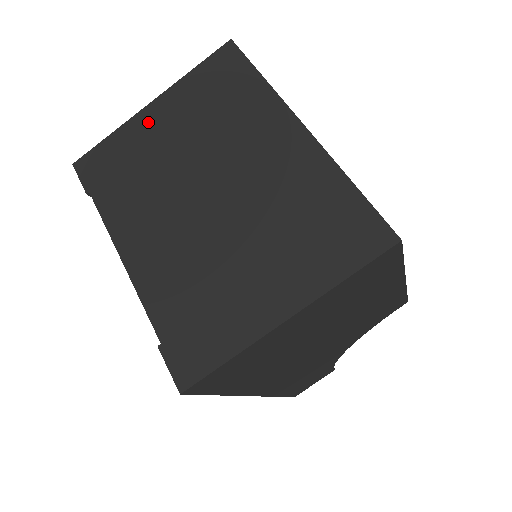
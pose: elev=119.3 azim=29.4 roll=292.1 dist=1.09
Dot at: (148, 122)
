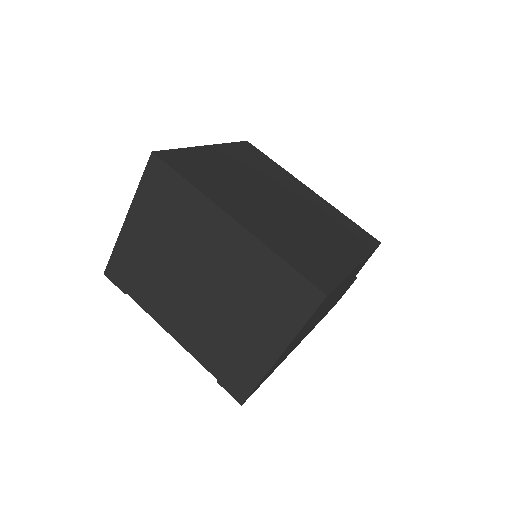
Dot at: (133, 234)
